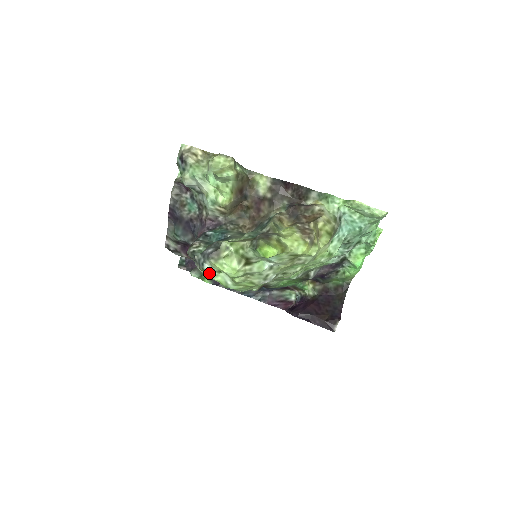
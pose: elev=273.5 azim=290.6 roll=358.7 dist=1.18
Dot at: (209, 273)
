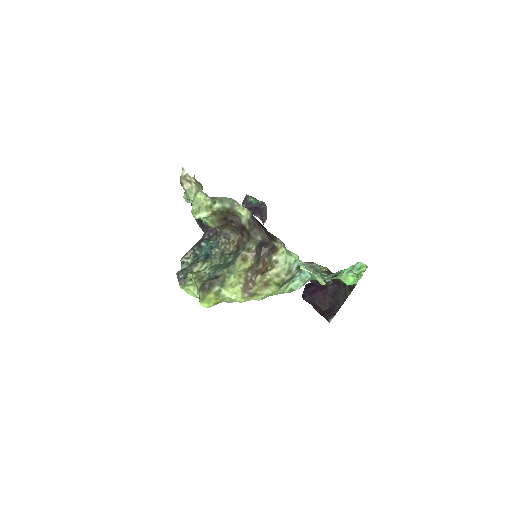
Dot at: occluded
